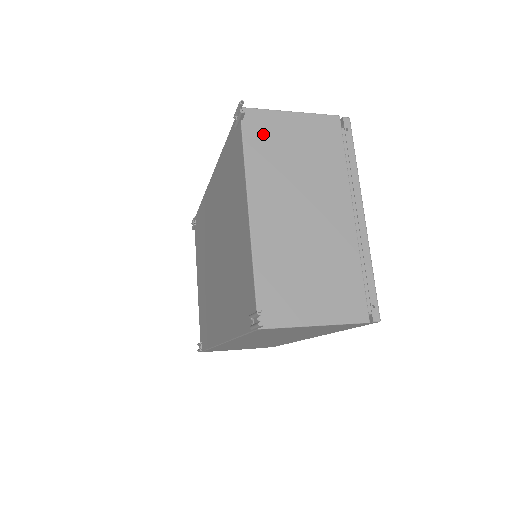
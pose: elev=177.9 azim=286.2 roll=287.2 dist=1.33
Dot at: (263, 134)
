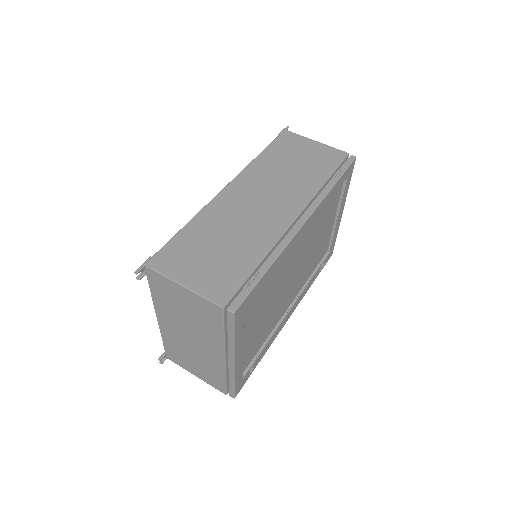
Dot at: (162, 288)
